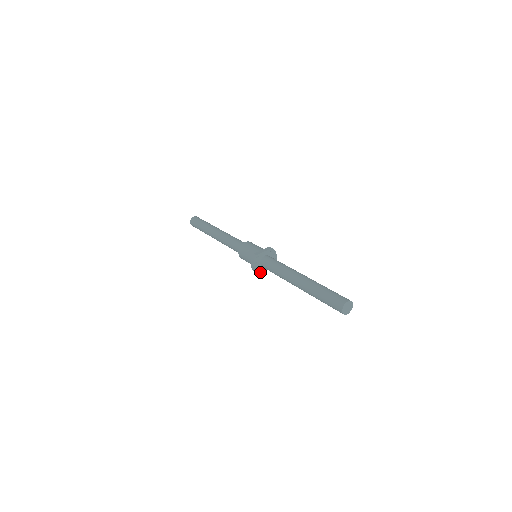
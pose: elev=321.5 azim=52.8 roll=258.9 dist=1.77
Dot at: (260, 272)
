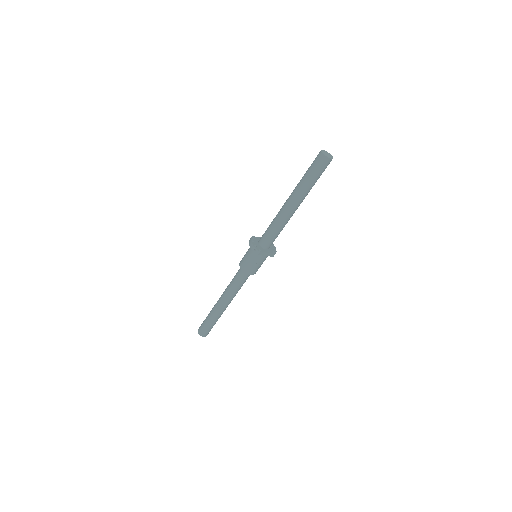
Dot at: (261, 251)
